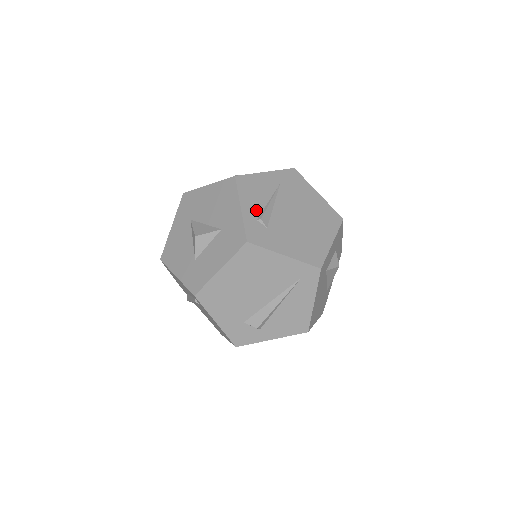
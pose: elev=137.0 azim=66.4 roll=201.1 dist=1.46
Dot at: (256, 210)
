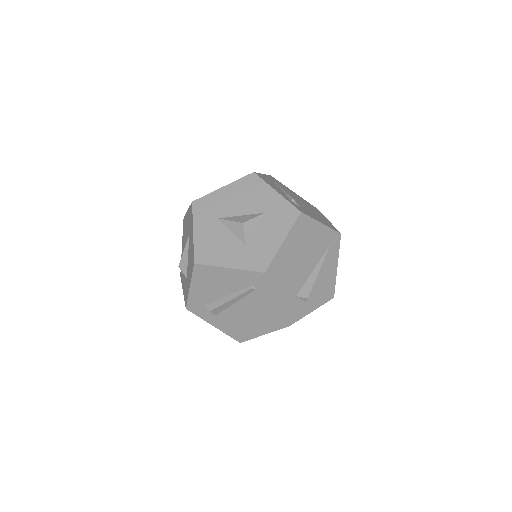
Dot at: (284, 195)
